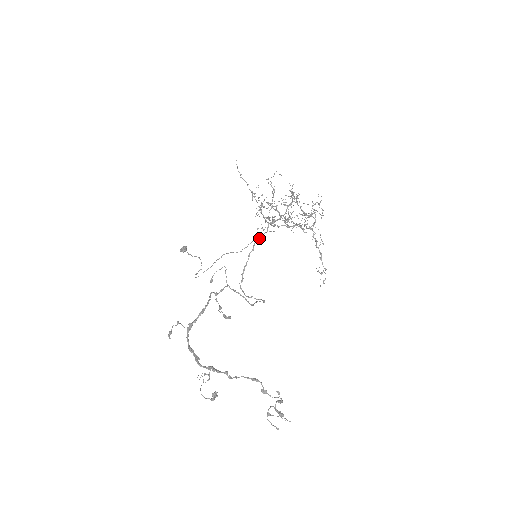
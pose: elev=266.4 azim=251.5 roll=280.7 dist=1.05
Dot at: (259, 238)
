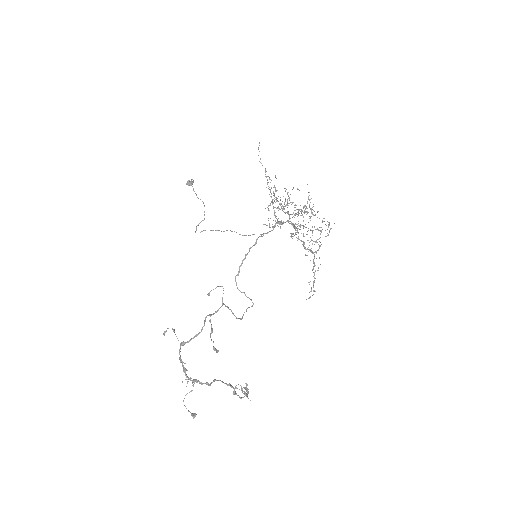
Dot at: (263, 235)
